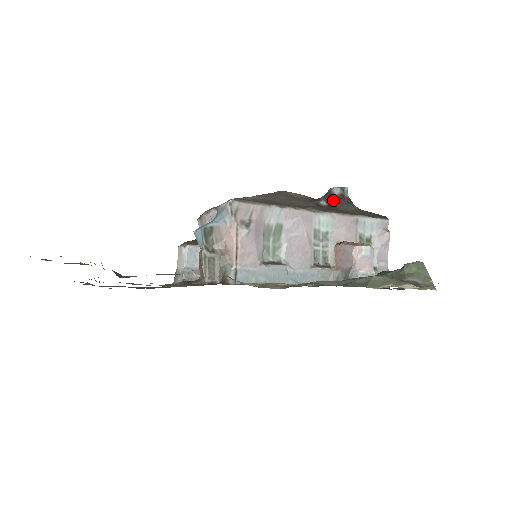
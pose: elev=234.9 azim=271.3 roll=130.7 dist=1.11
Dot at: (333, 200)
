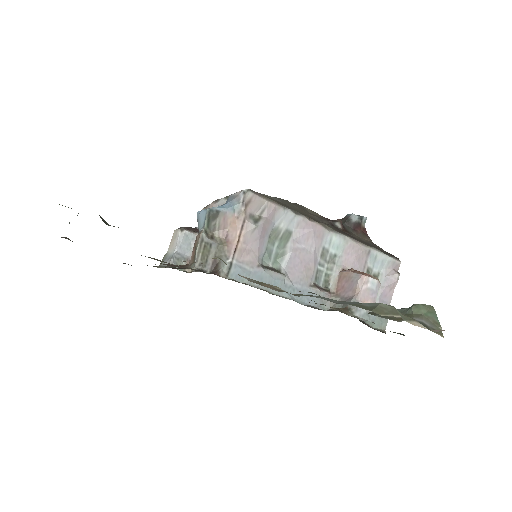
Dot at: (349, 226)
